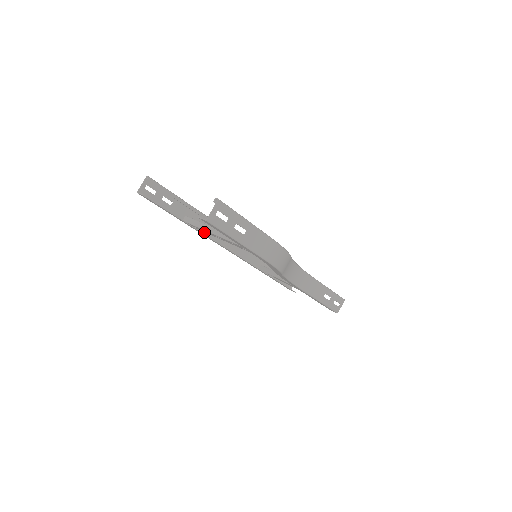
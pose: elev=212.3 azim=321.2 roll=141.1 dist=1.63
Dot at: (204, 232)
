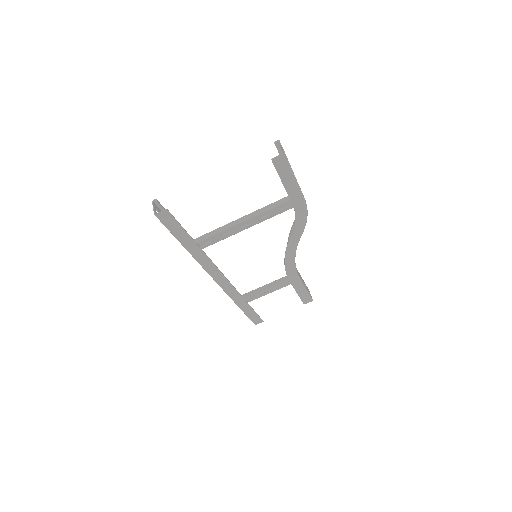
Dot at: (199, 262)
